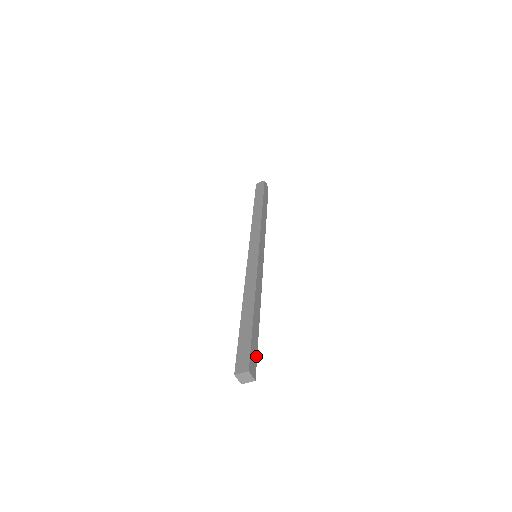
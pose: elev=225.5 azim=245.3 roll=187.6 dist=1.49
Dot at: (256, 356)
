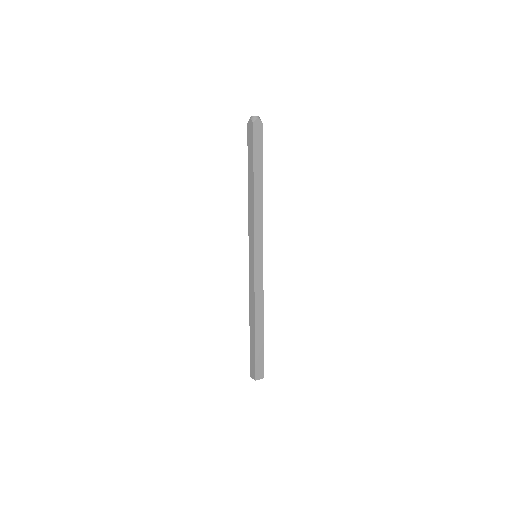
Dot at: occluded
